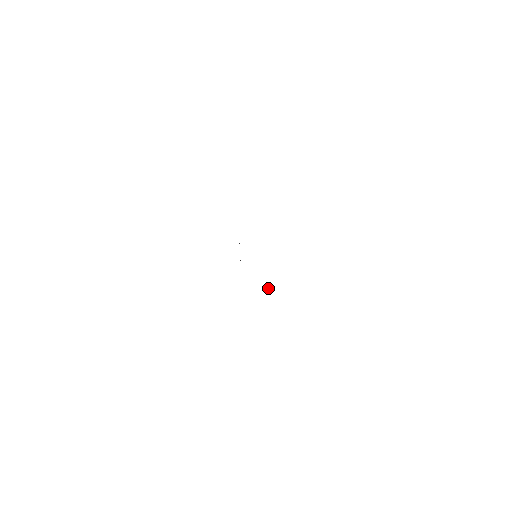
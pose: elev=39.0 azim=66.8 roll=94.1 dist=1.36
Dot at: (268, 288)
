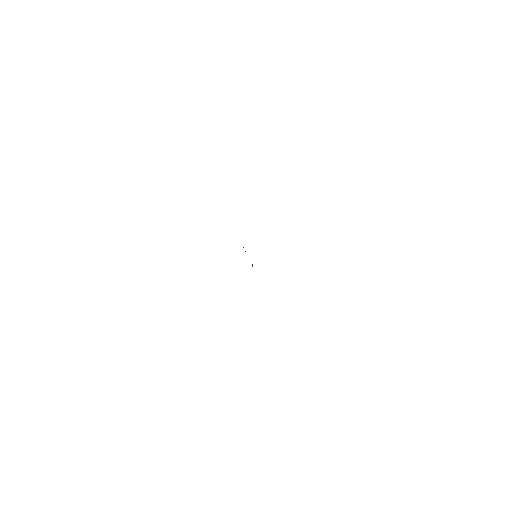
Dot at: occluded
